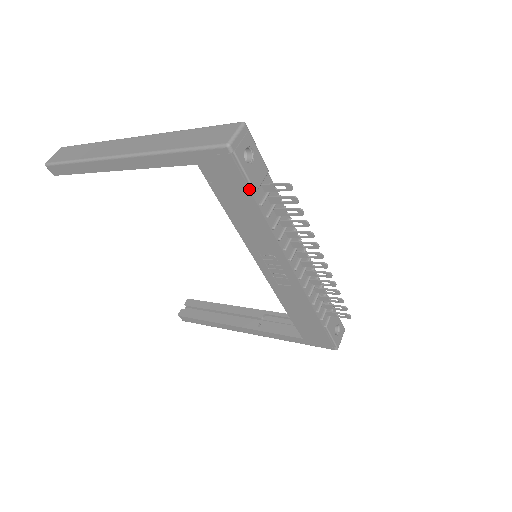
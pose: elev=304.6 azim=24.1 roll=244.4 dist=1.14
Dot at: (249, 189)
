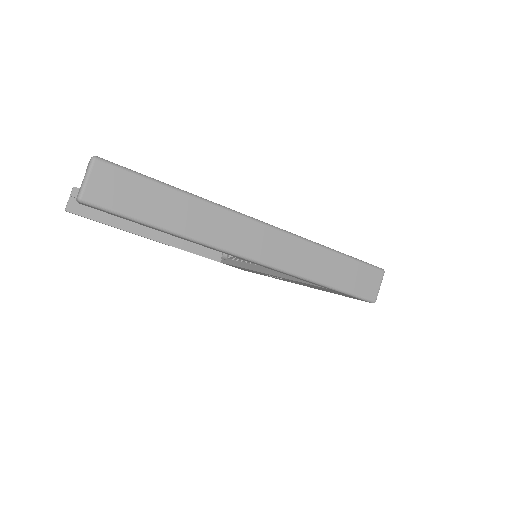
Dot at: occluded
